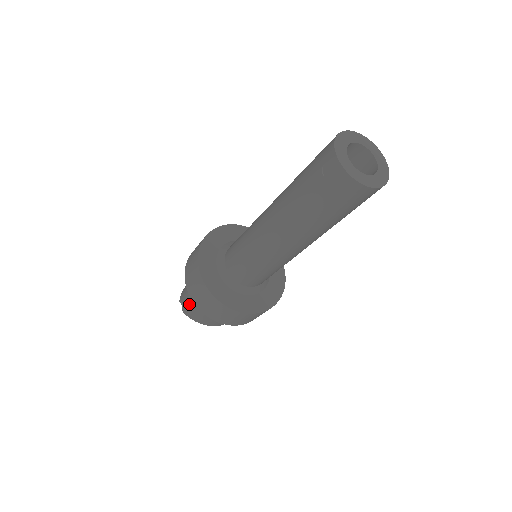
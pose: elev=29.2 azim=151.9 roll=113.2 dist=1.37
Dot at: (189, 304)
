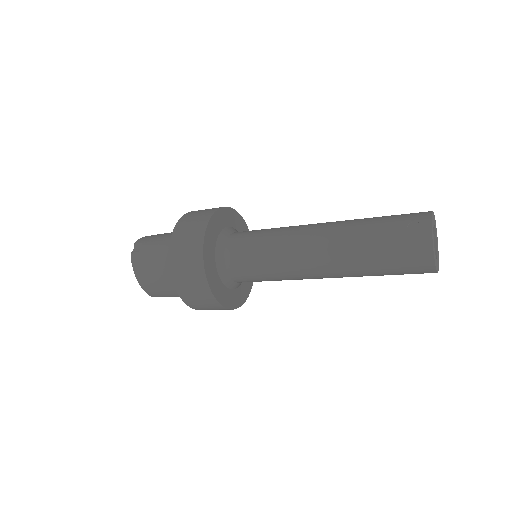
Dot at: (149, 251)
